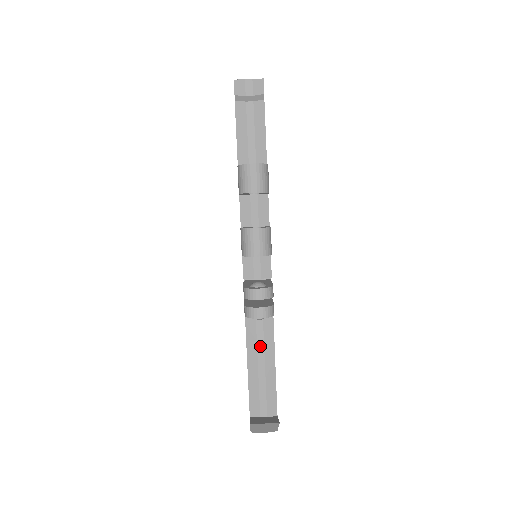
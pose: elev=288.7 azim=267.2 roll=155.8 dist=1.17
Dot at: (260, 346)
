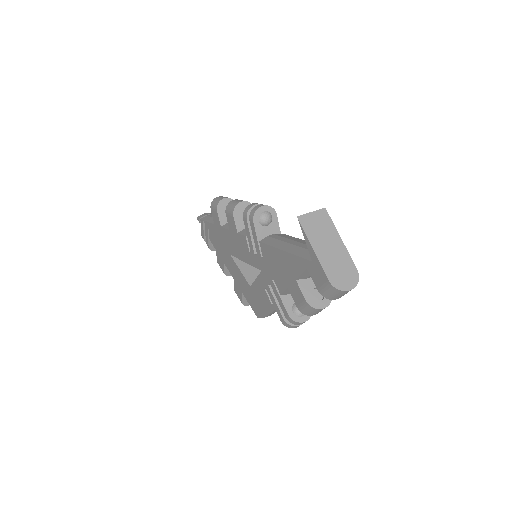
Dot at: (284, 240)
